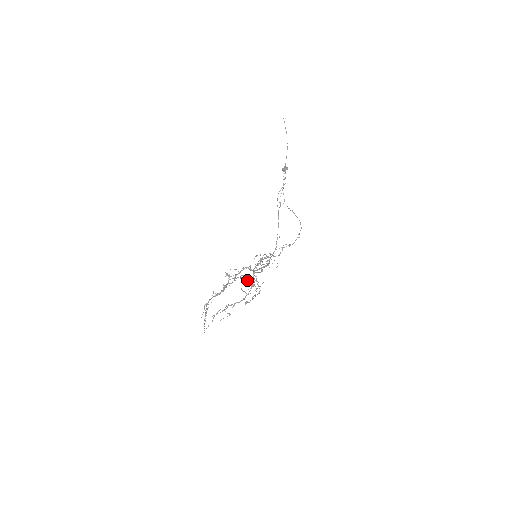
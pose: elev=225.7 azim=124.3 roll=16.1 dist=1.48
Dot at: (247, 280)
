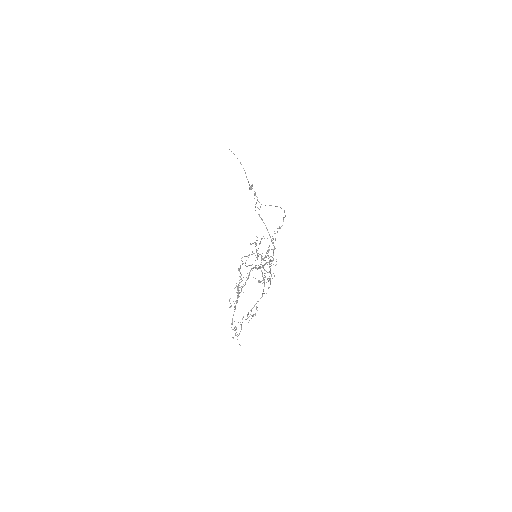
Dot at: occluded
